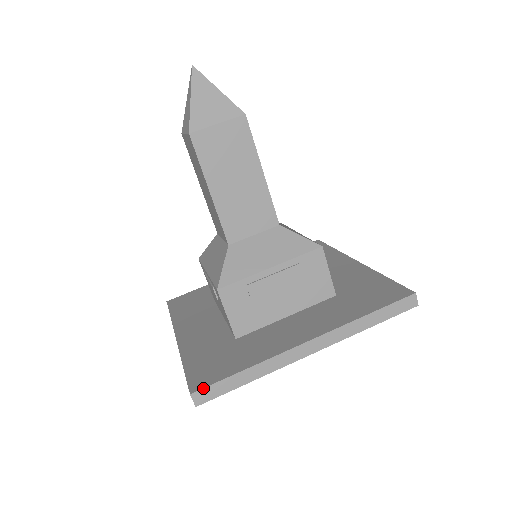
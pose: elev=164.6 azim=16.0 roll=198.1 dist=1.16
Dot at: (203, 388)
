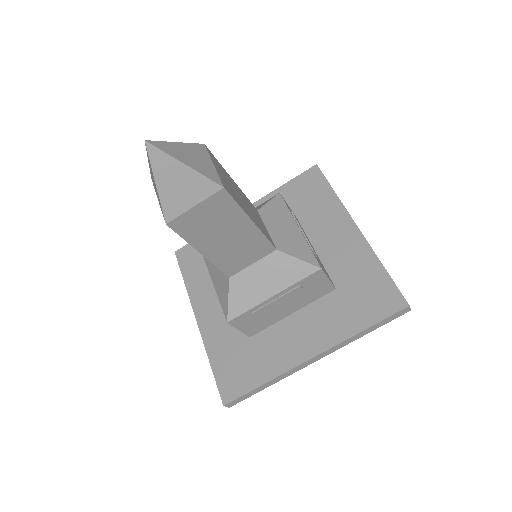
Dot at: (232, 401)
